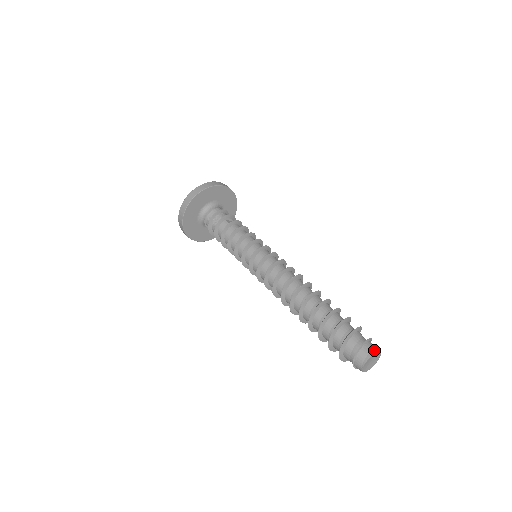
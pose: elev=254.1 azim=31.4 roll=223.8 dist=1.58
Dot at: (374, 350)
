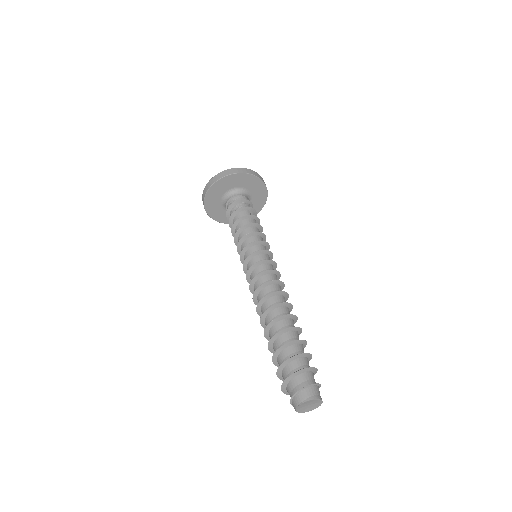
Dot at: (320, 396)
